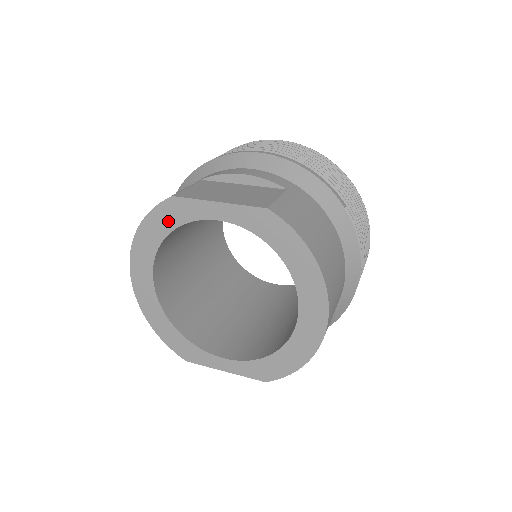
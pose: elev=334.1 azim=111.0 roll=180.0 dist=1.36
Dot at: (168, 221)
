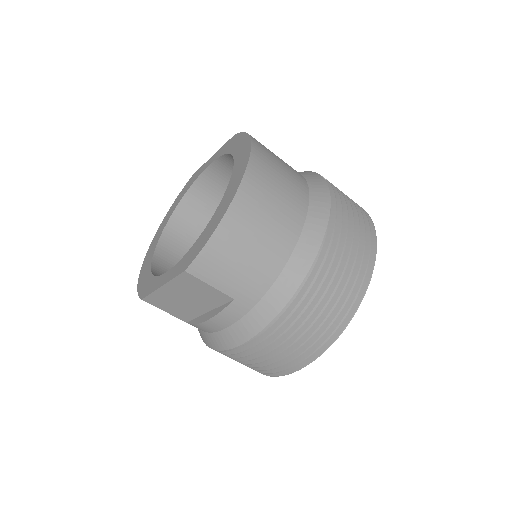
Dot at: (185, 190)
